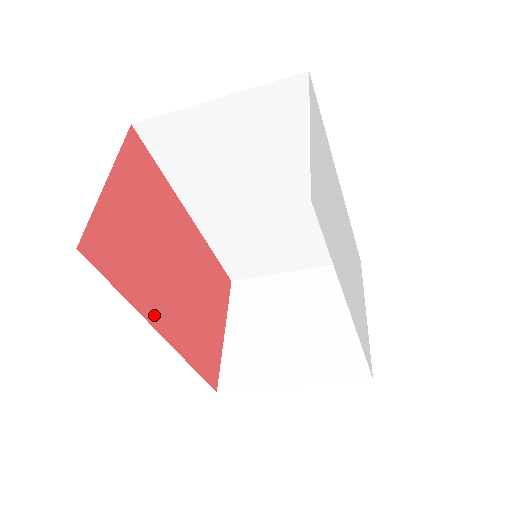
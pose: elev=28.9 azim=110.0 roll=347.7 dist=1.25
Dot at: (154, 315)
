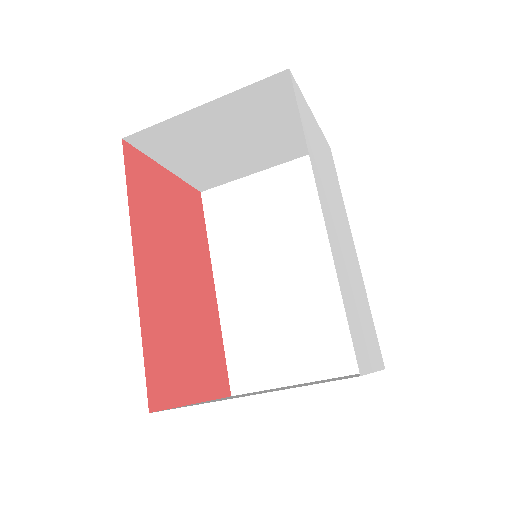
Dot at: (140, 246)
